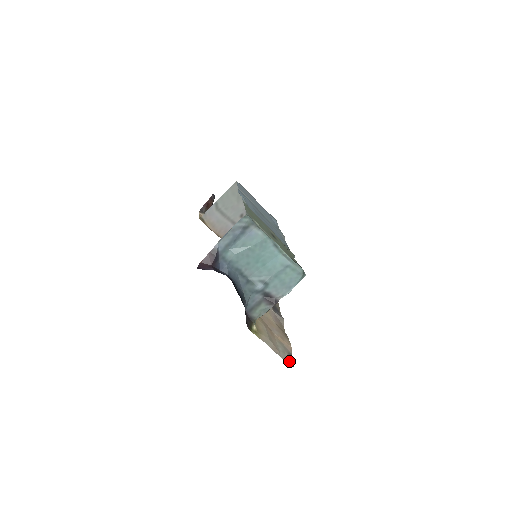
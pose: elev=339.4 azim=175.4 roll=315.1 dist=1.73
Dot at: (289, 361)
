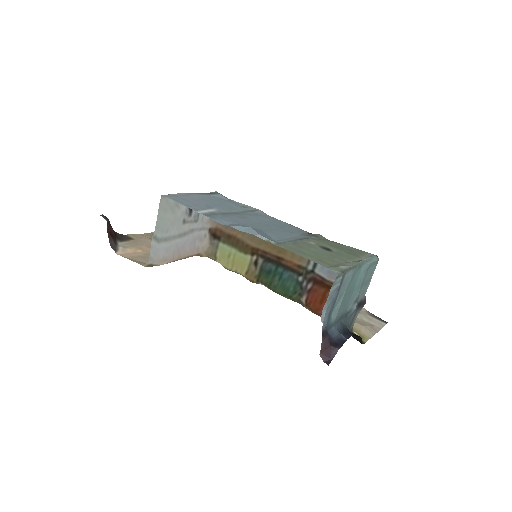
Dot at: (382, 323)
